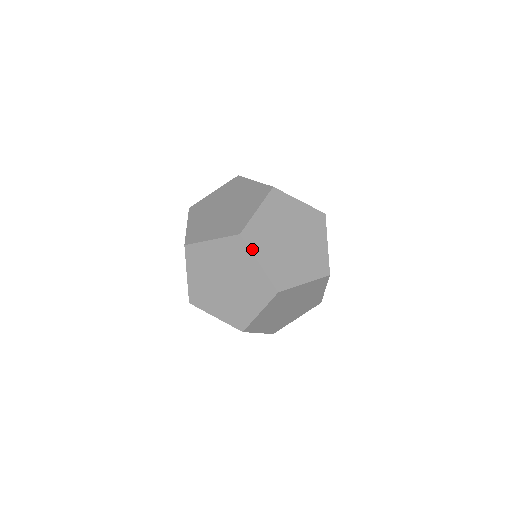
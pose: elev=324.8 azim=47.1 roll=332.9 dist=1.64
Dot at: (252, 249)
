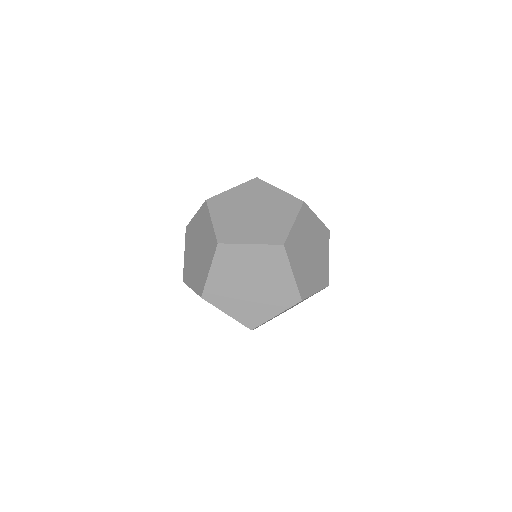
Dot at: occluded
